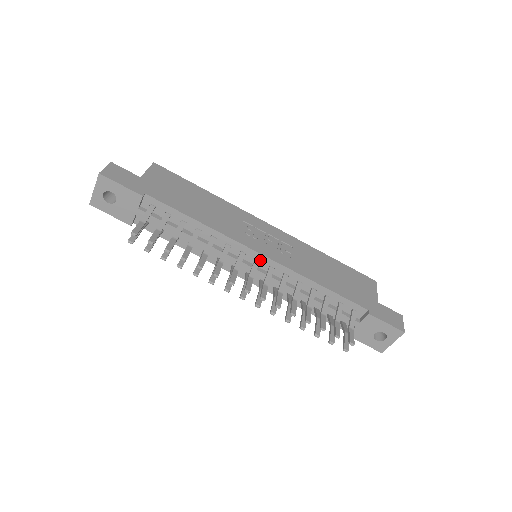
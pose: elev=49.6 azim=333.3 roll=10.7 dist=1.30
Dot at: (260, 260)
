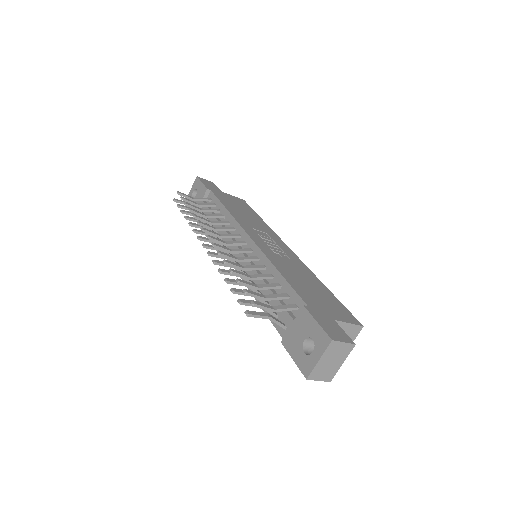
Dot at: (247, 243)
